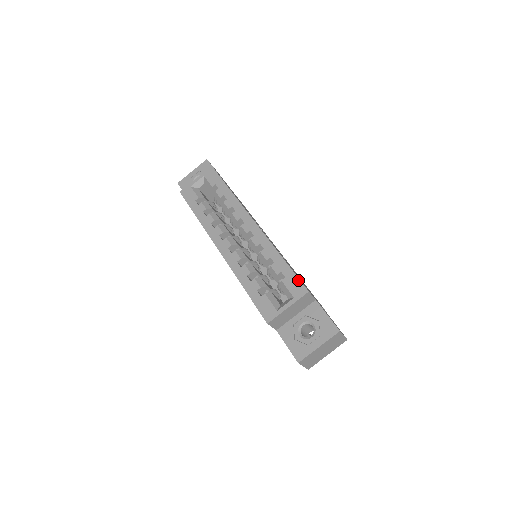
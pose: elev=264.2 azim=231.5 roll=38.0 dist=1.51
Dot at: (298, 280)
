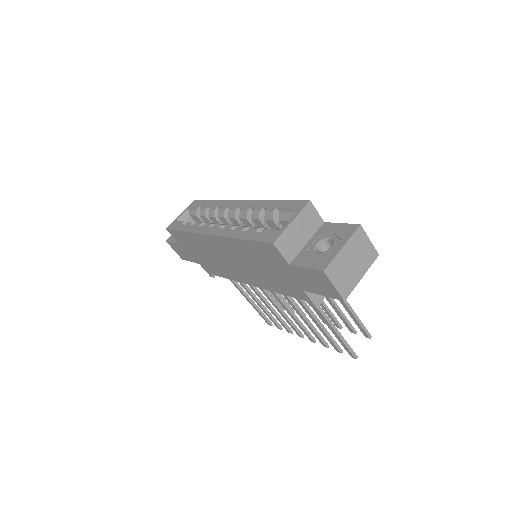
Dot at: (296, 201)
